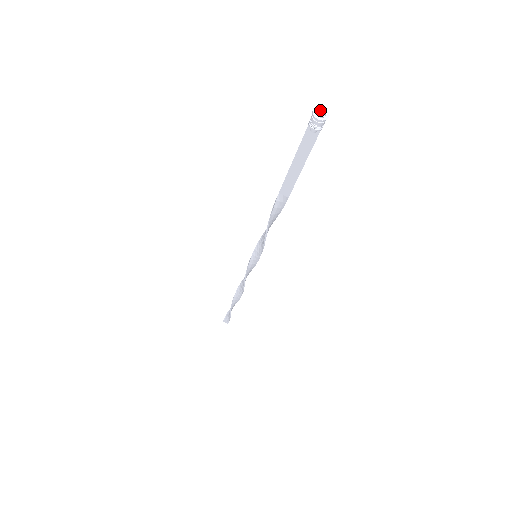
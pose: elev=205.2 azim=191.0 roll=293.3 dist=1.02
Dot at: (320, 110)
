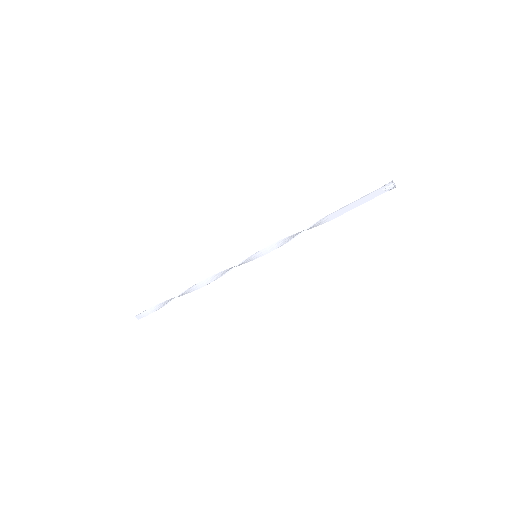
Dot at: (393, 182)
